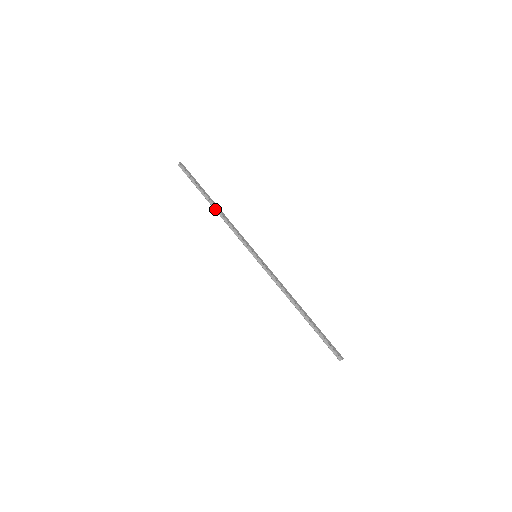
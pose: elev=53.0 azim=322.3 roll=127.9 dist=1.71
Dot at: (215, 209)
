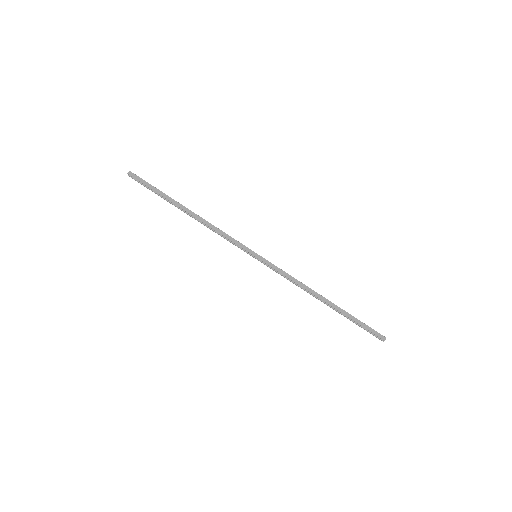
Dot at: (191, 216)
